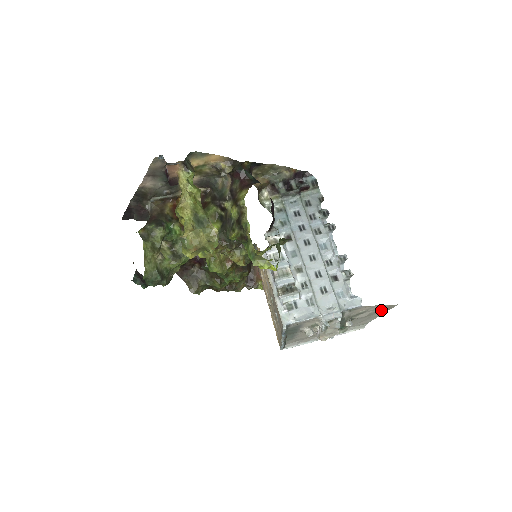
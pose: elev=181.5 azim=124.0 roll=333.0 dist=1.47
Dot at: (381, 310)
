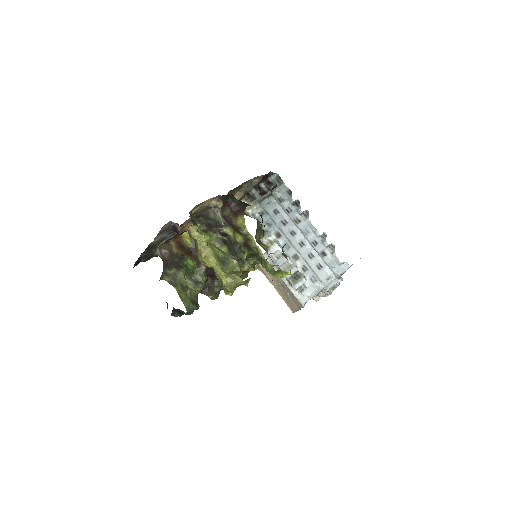
Dot at: occluded
